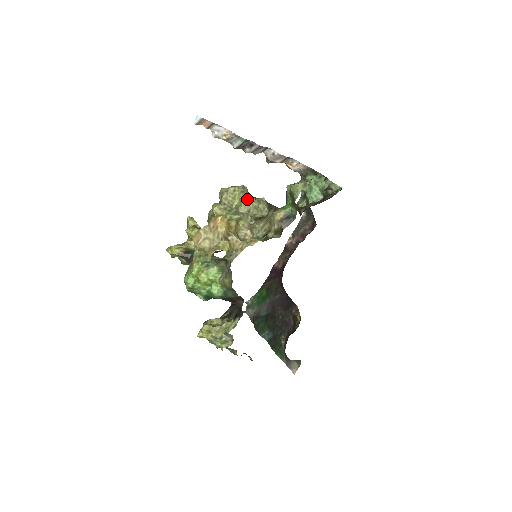
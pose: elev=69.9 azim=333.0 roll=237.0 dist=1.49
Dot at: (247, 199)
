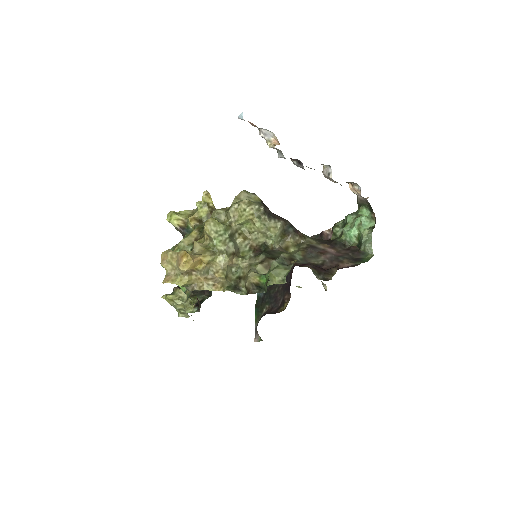
Dot at: (255, 223)
